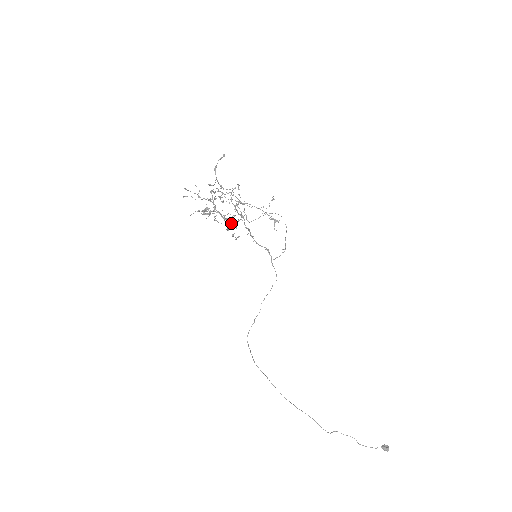
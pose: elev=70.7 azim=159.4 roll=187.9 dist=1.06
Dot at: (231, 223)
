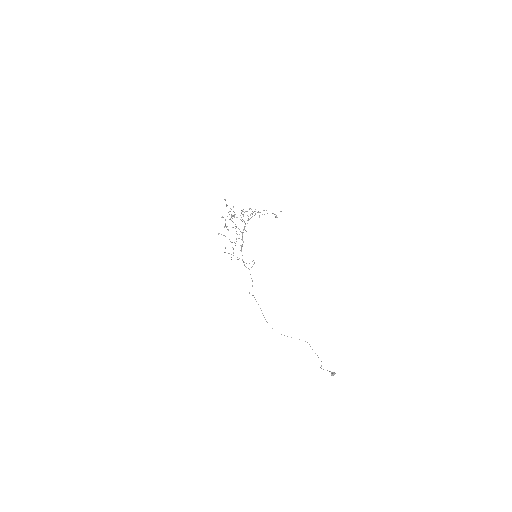
Dot at: occluded
